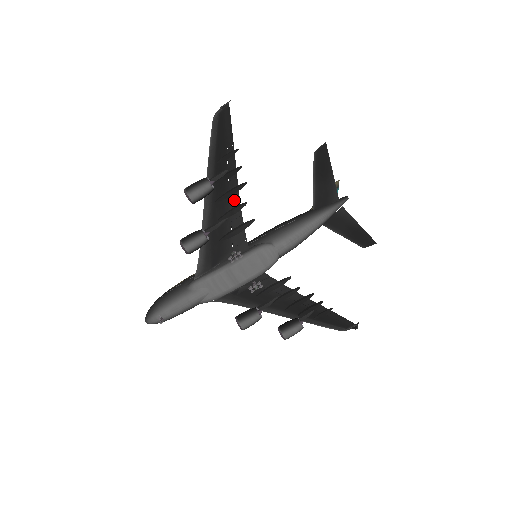
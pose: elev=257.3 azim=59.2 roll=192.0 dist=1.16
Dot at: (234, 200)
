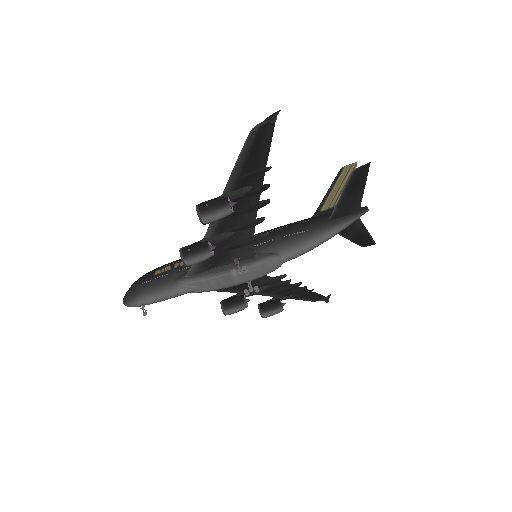
Dot at: (250, 214)
